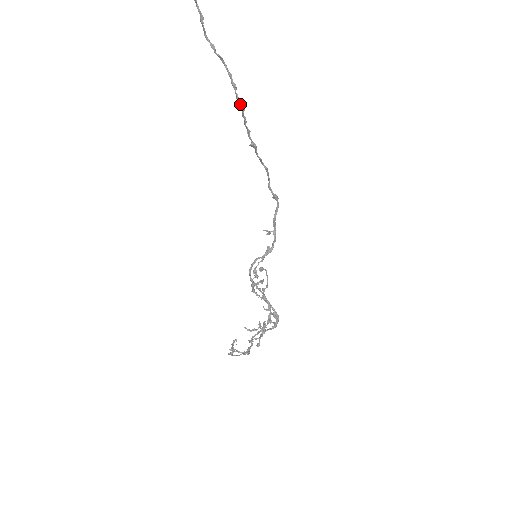
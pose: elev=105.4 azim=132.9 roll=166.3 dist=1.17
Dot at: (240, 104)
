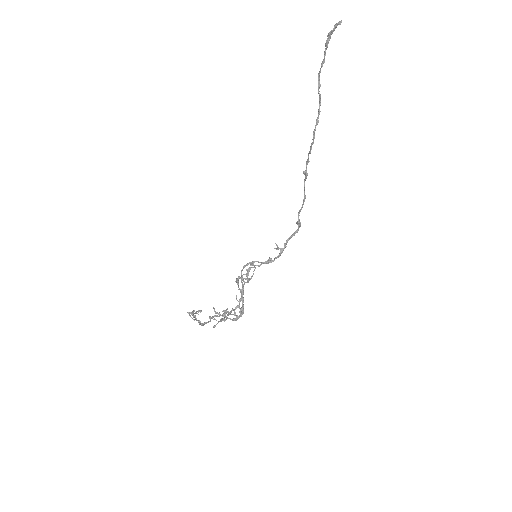
Dot at: (313, 137)
